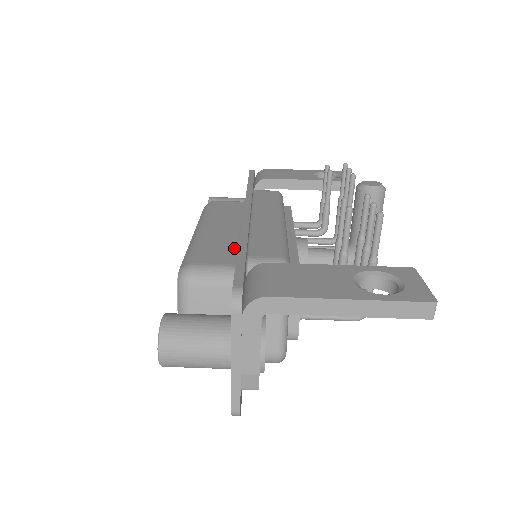
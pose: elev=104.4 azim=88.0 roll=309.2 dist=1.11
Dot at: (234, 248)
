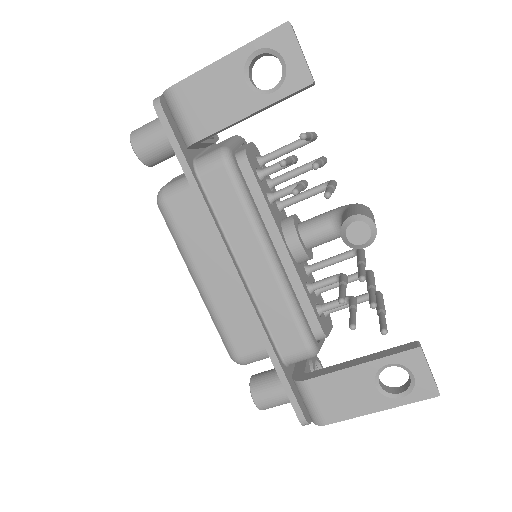
Dot at: occluded
